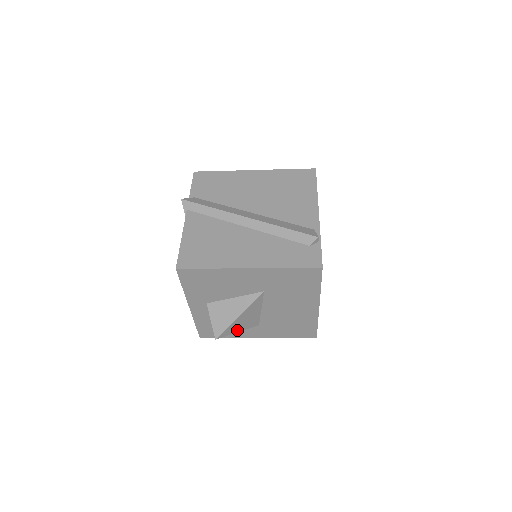
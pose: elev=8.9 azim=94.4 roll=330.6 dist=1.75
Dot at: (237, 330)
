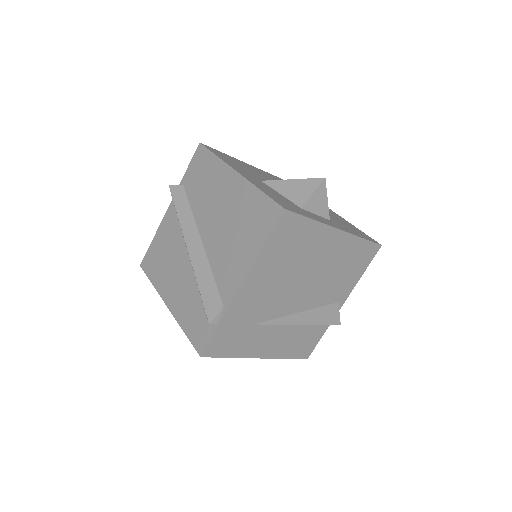
Dot at: occluded
